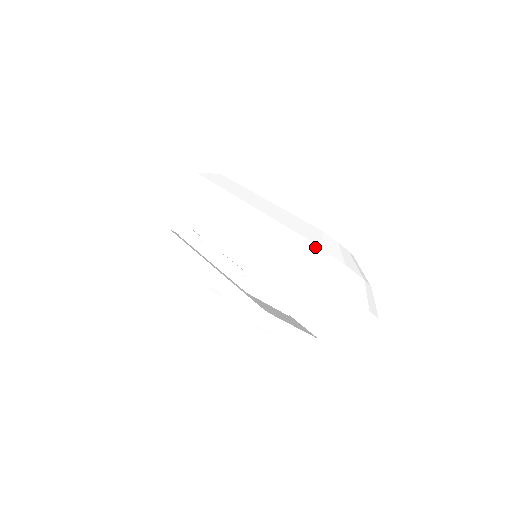
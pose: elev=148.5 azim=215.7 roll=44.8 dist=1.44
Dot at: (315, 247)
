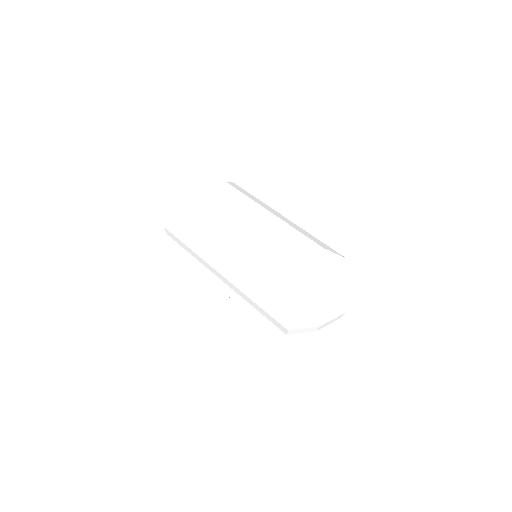
Dot at: (287, 306)
